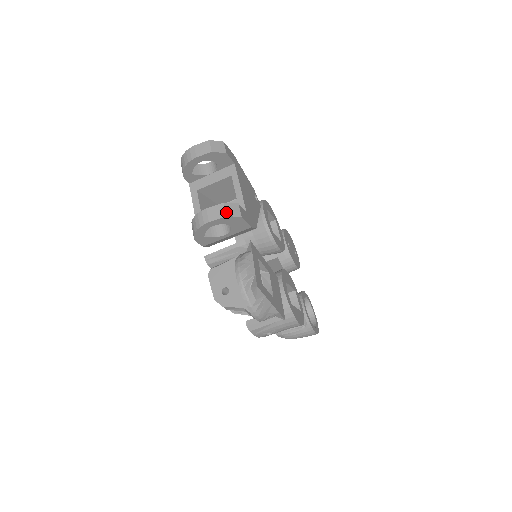
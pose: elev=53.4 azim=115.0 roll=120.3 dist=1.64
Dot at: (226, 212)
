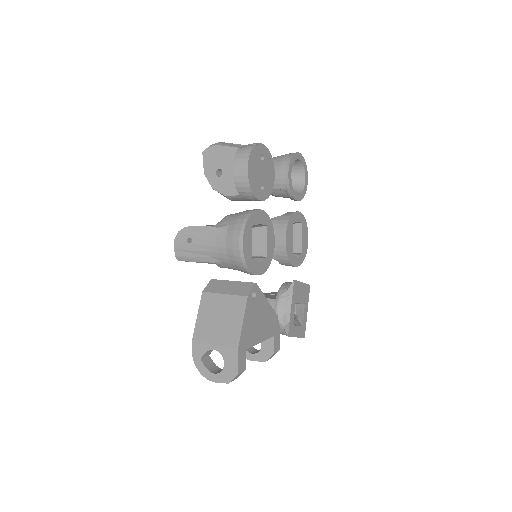
Dot at: occluded
